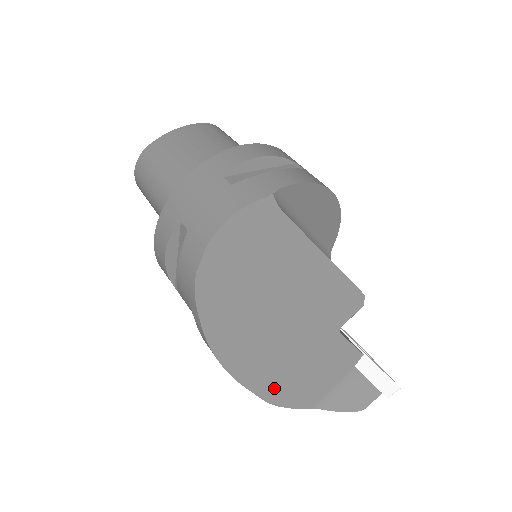
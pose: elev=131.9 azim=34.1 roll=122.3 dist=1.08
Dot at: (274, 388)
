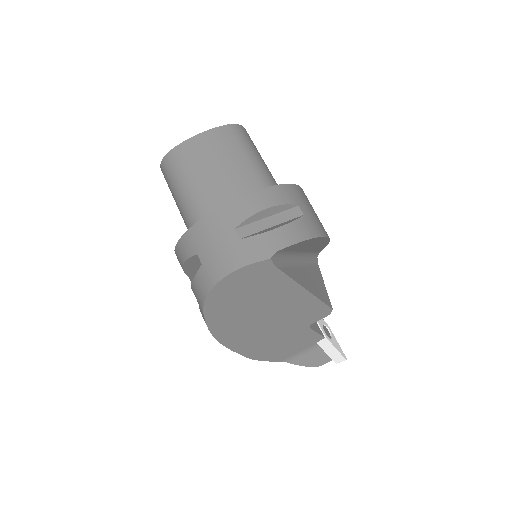
Dot at: (255, 352)
